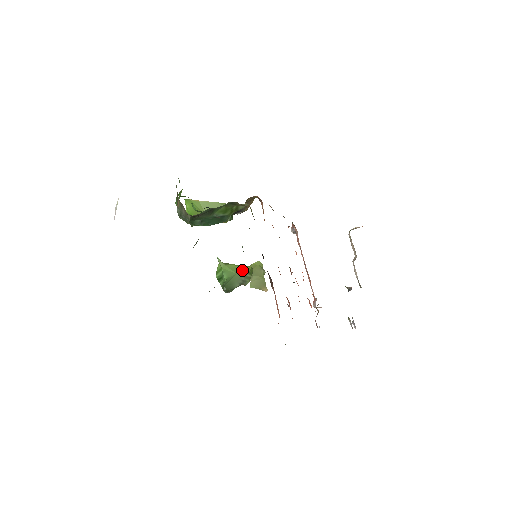
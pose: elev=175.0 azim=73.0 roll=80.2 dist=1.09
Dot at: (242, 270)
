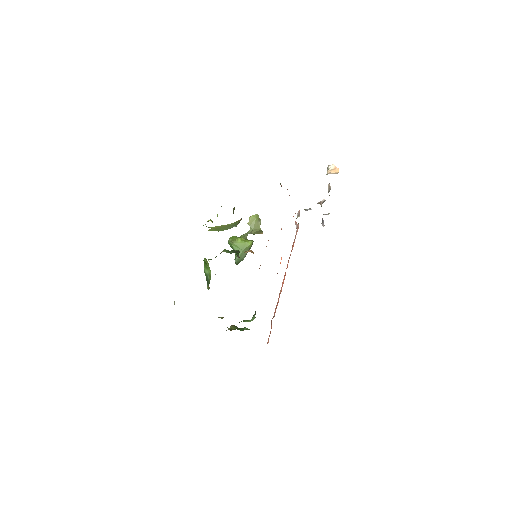
Dot at: (246, 247)
